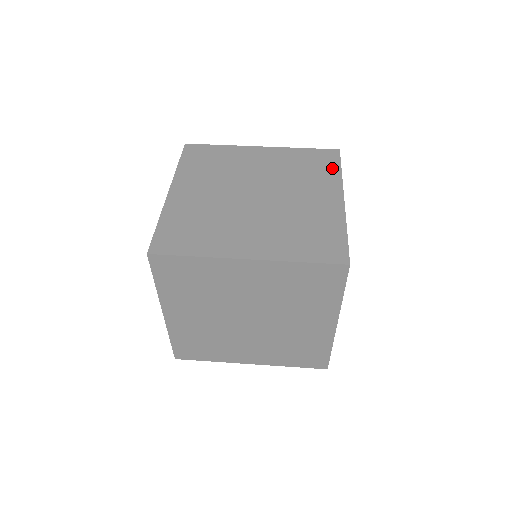
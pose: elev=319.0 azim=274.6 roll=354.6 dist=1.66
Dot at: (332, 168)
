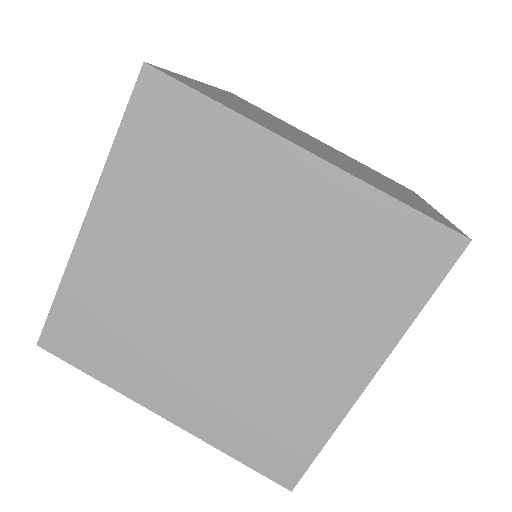
Dot at: (408, 294)
